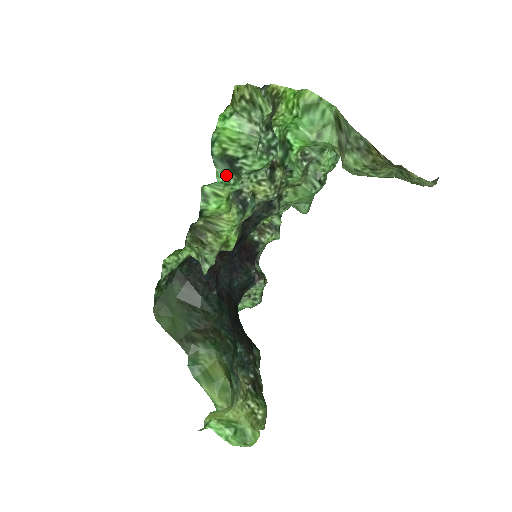
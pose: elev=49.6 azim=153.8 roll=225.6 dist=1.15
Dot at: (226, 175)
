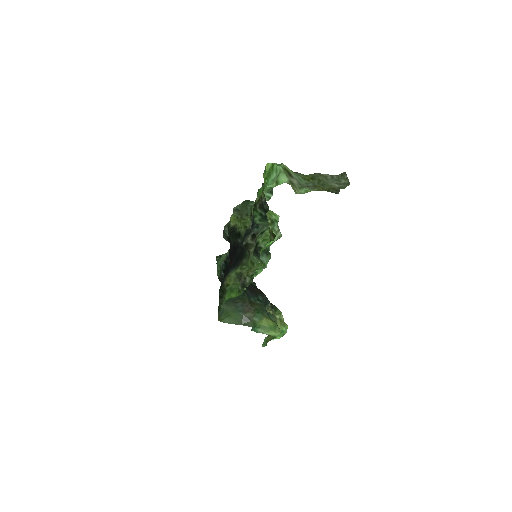
Dot at: (267, 260)
